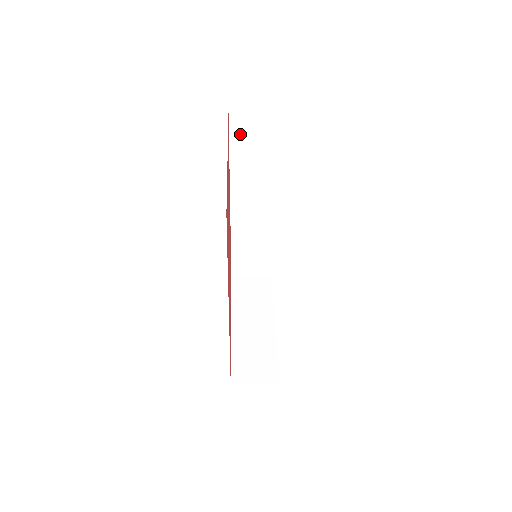
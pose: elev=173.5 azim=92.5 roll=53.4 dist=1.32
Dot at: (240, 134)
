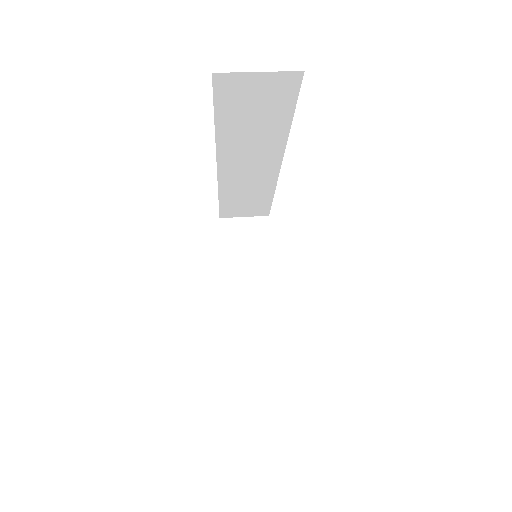
Dot at: (231, 96)
